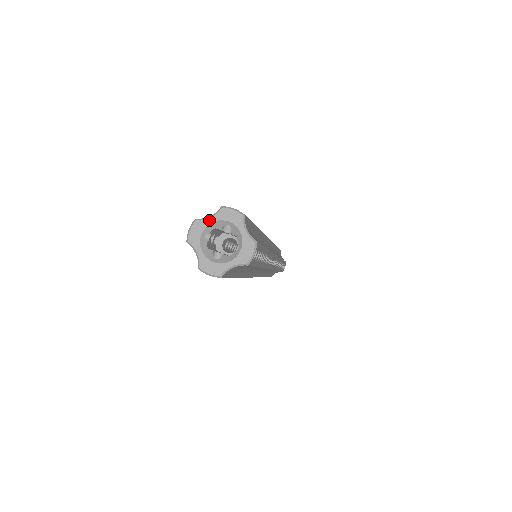
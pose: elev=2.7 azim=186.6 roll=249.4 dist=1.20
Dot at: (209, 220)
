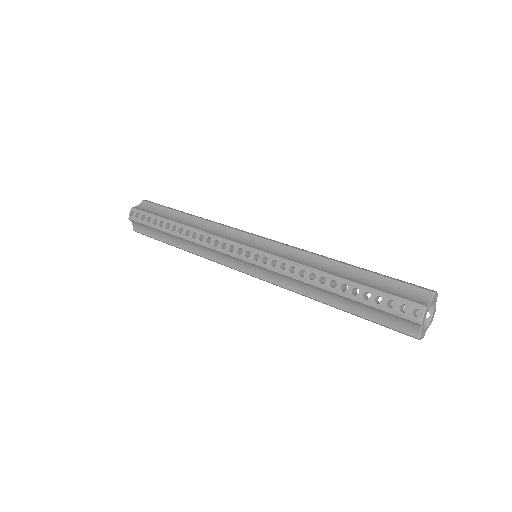
Dot at: (430, 304)
